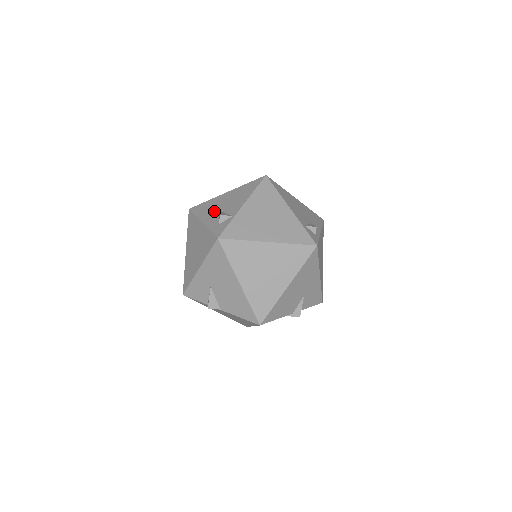
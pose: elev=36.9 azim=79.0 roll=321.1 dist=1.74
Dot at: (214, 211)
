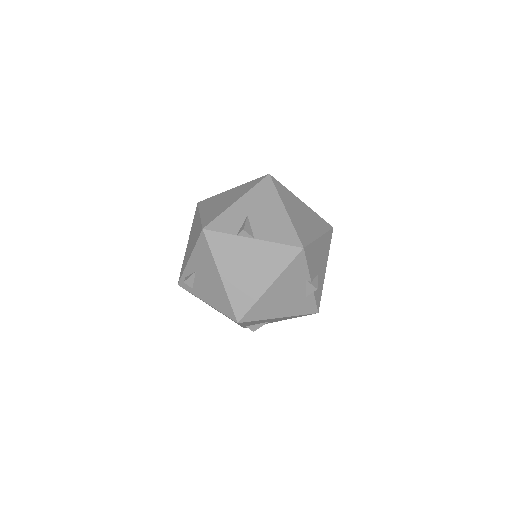
Dot at: occluded
